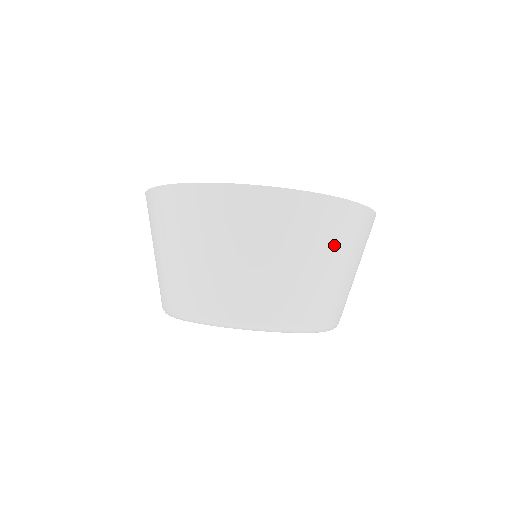
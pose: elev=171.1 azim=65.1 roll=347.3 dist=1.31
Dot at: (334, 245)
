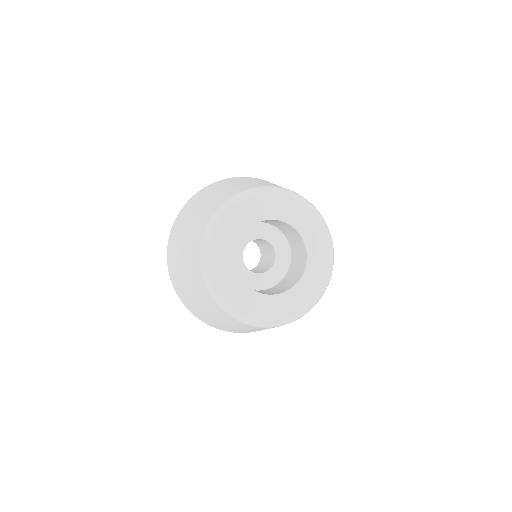
Dot at: occluded
